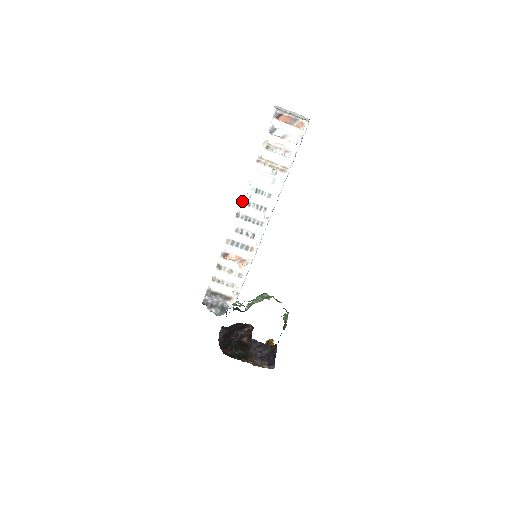
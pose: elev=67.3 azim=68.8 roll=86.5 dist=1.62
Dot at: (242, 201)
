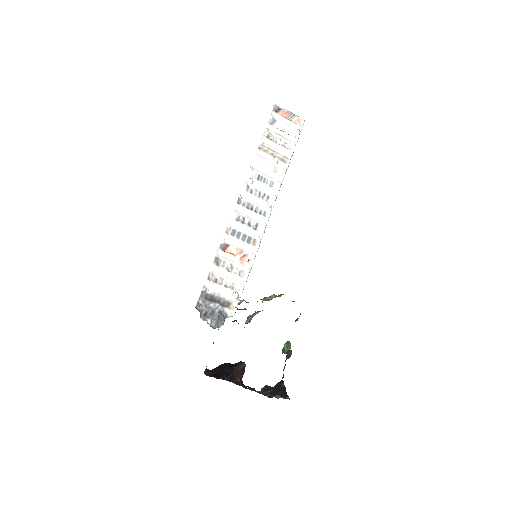
Dot at: (244, 186)
